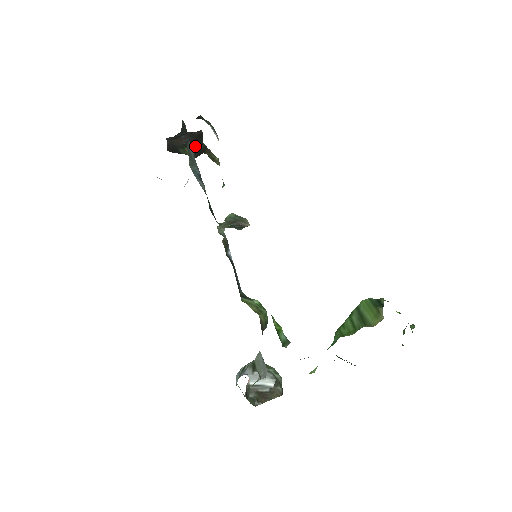
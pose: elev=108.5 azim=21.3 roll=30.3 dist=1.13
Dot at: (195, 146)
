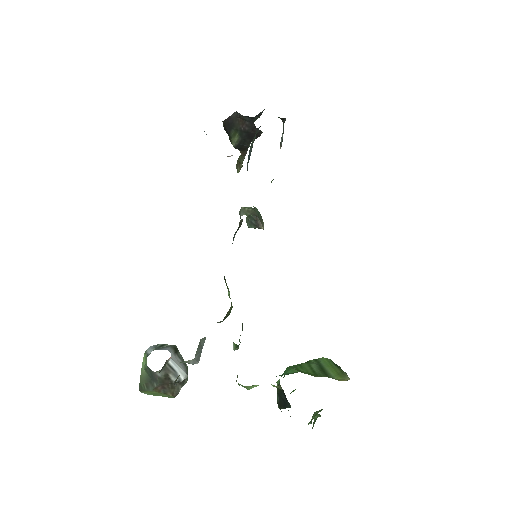
Dot at: (244, 139)
